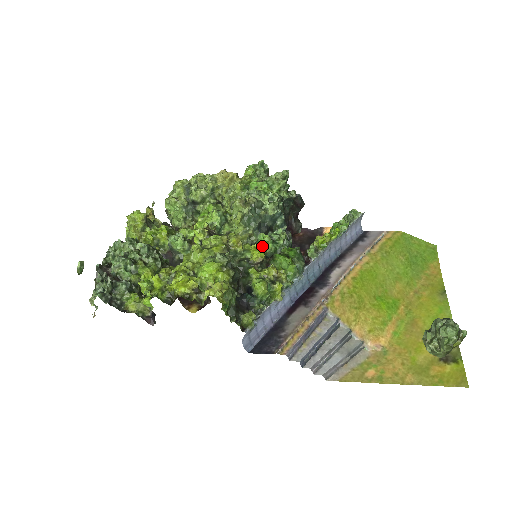
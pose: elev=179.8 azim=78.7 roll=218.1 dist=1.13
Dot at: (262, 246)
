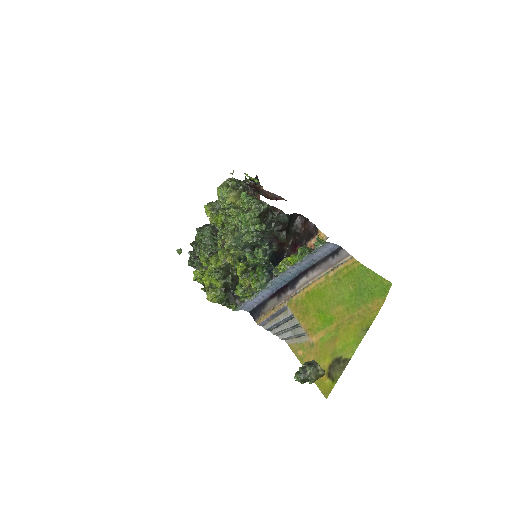
Dot at: (239, 268)
